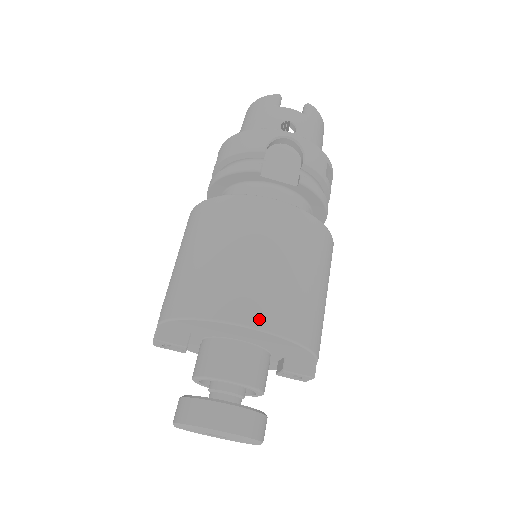
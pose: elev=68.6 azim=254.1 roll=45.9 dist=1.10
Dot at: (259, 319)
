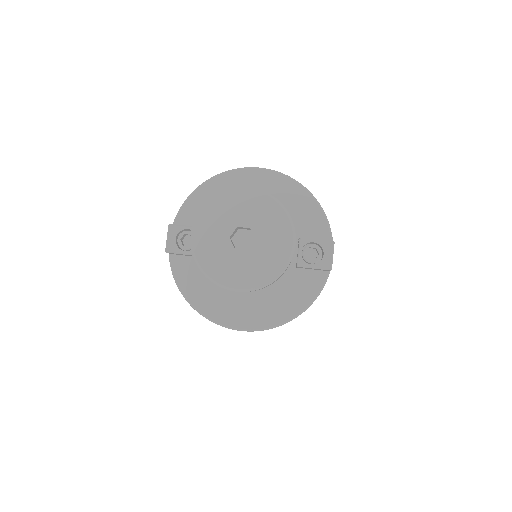
Dot at: occluded
